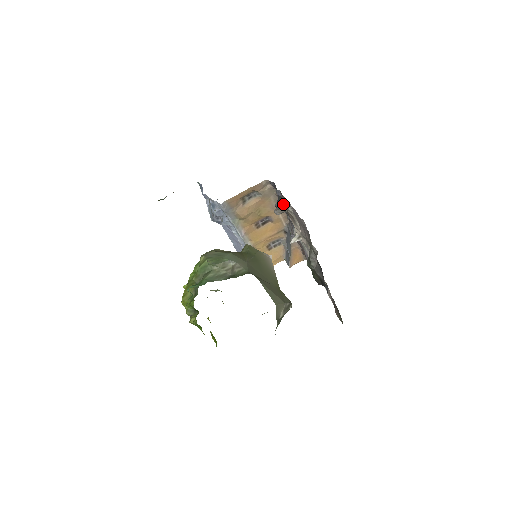
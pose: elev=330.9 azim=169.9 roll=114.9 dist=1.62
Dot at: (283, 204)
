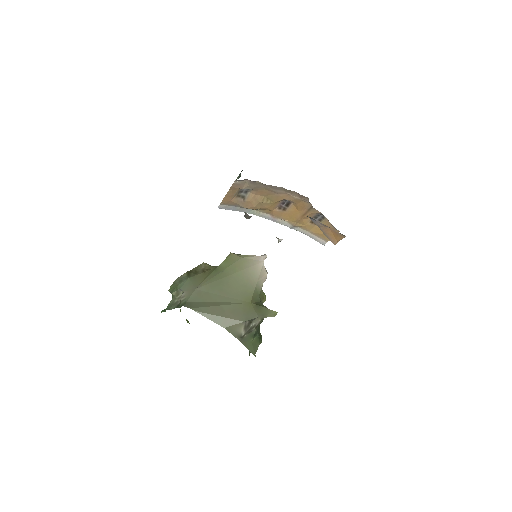
Dot at: occluded
